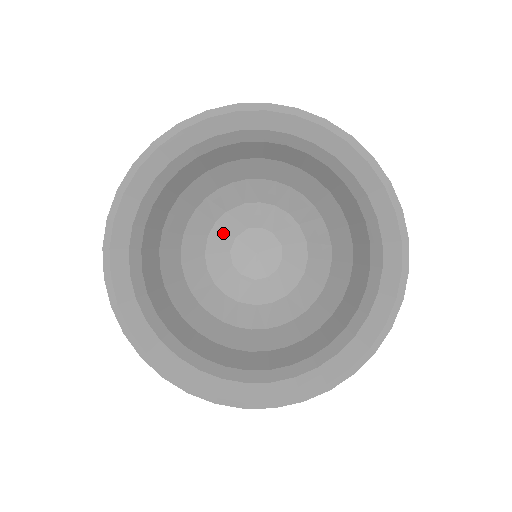
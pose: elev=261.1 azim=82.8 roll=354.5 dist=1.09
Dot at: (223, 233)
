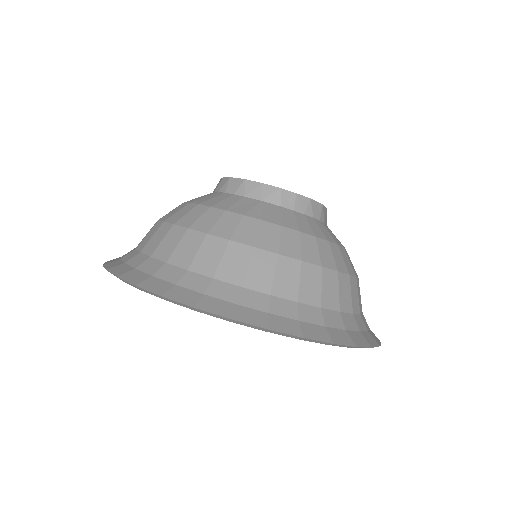
Dot at: occluded
